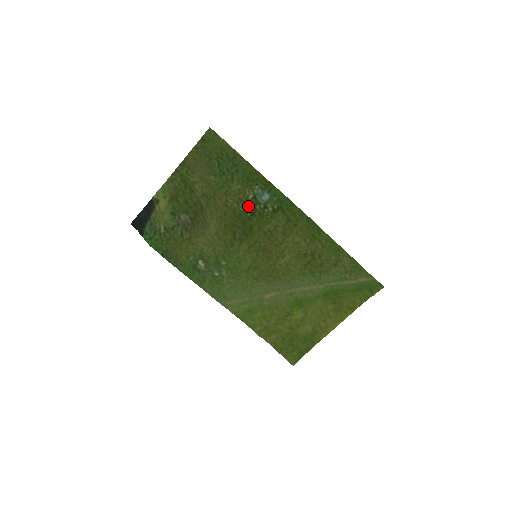
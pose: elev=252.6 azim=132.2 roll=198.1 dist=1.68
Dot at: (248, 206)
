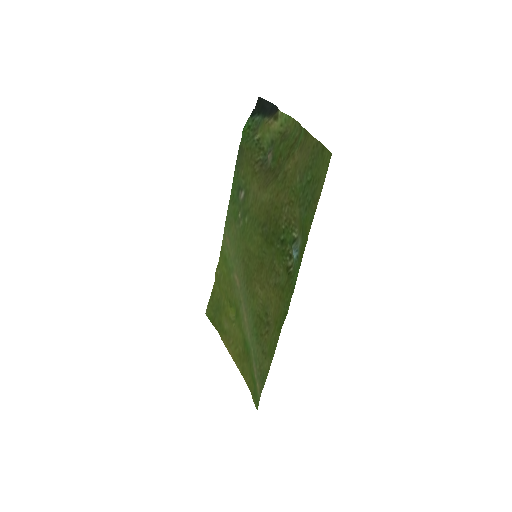
Dot at: (287, 234)
